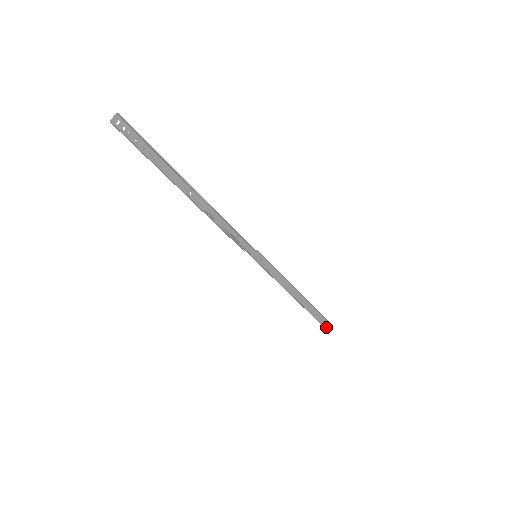
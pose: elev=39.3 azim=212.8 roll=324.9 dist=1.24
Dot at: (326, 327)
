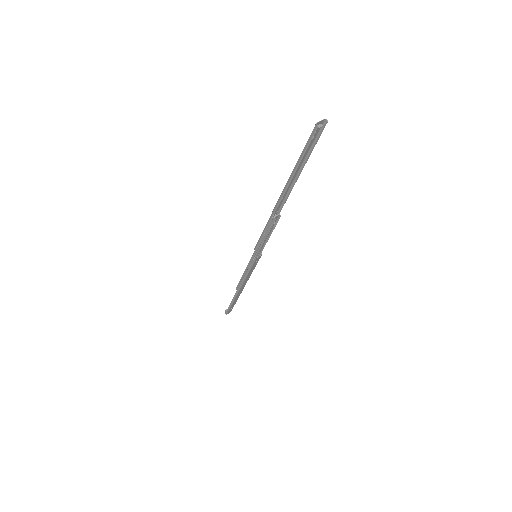
Dot at: (228, 311)
